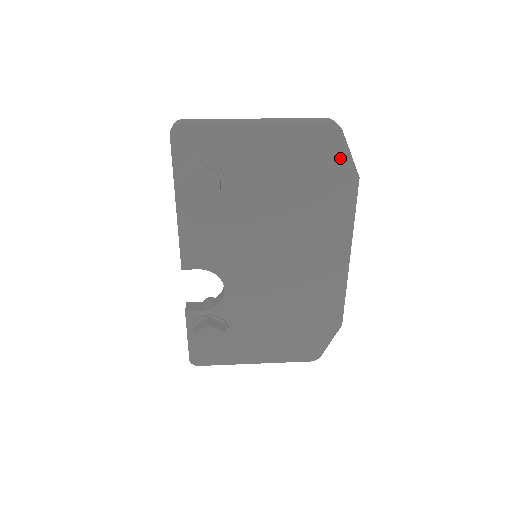
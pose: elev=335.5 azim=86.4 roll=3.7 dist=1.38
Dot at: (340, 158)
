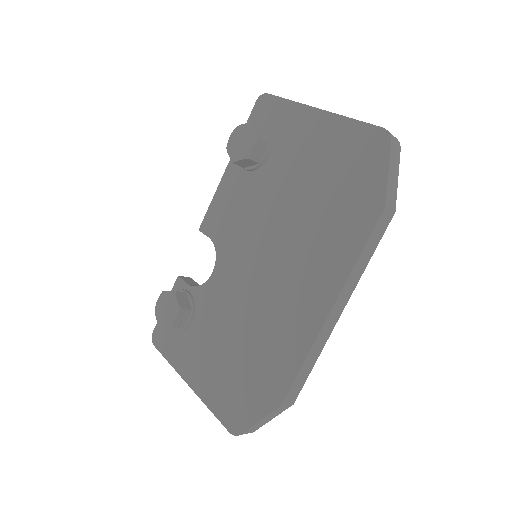
Dot at: (375, 173)
